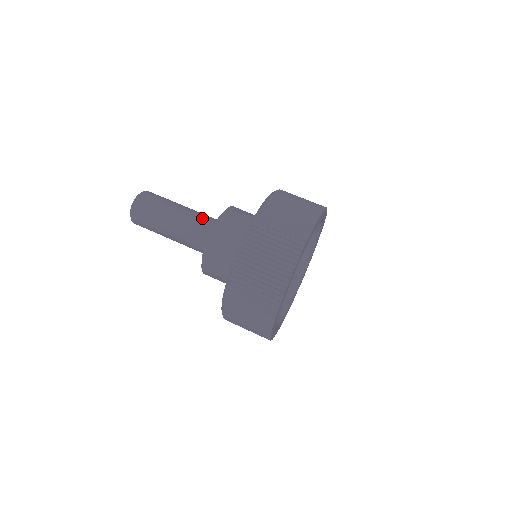
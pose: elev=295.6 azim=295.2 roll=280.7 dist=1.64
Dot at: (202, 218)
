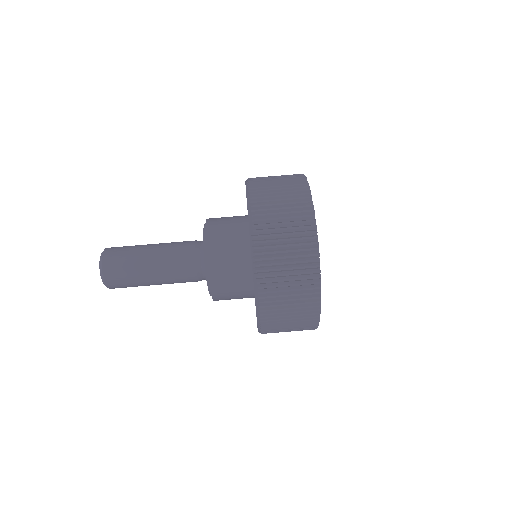
Dot at: (184, 242)
